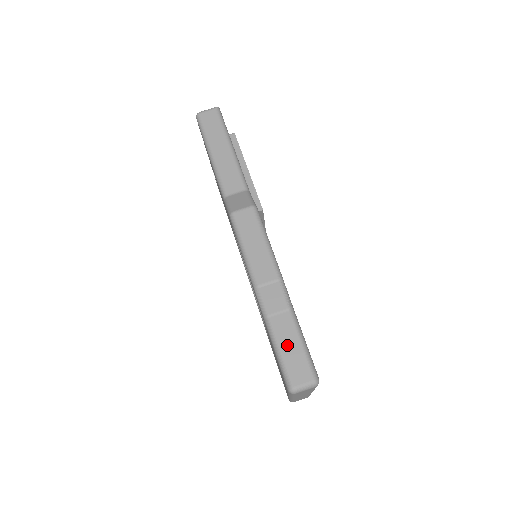
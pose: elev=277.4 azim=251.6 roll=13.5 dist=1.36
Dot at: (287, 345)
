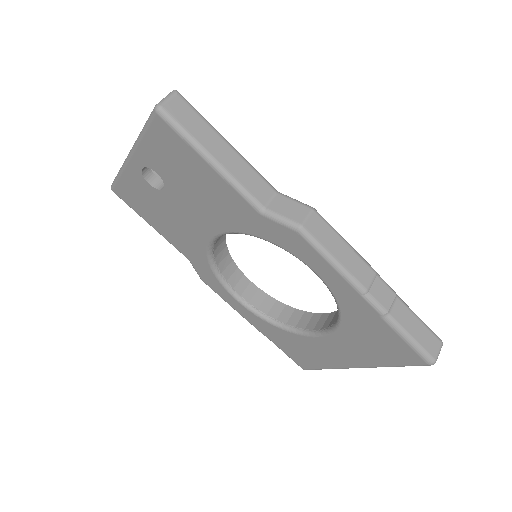
Dot at: (413, 328)
